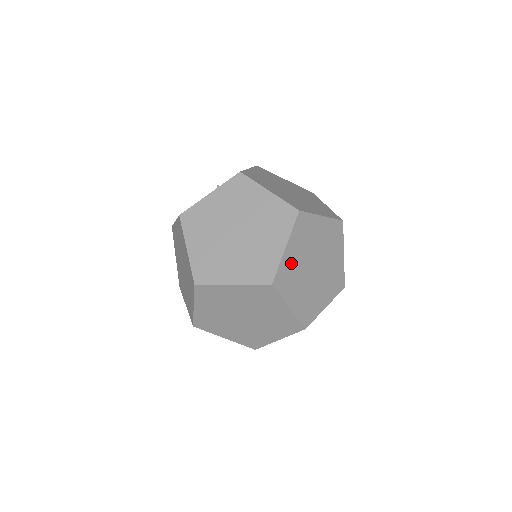
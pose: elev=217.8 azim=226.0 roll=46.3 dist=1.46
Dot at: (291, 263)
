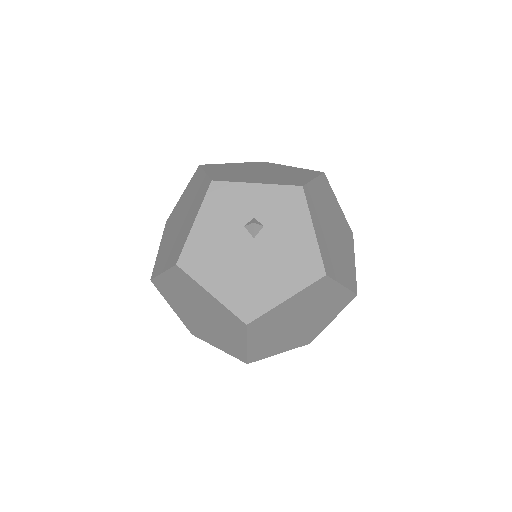
Dot at: occluded
